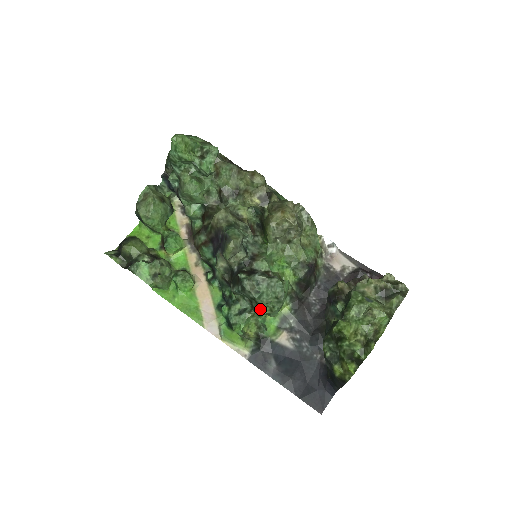
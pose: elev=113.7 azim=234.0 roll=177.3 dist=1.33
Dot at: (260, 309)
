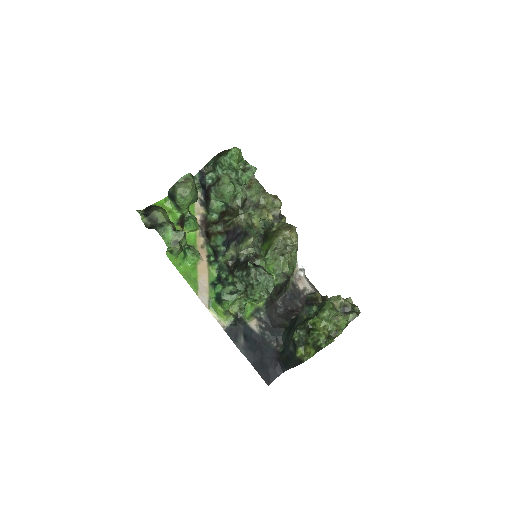
Dot at: (252, 294)
